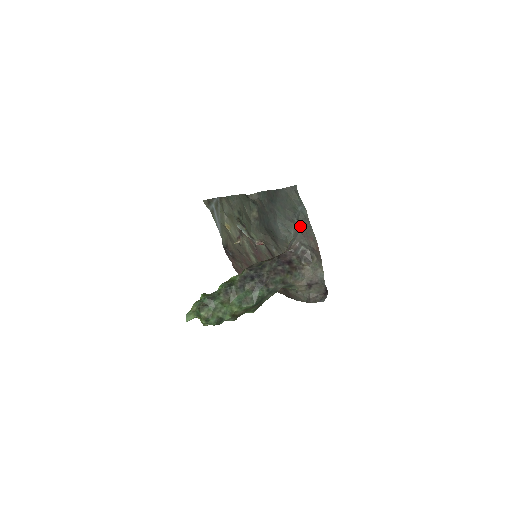
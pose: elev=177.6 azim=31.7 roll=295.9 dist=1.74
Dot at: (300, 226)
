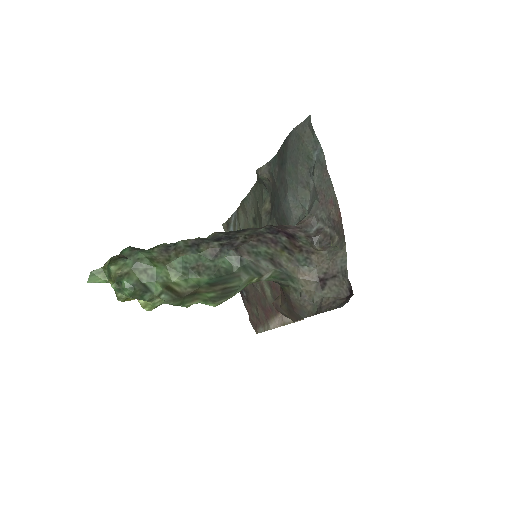
Dot at: (316, 186)
